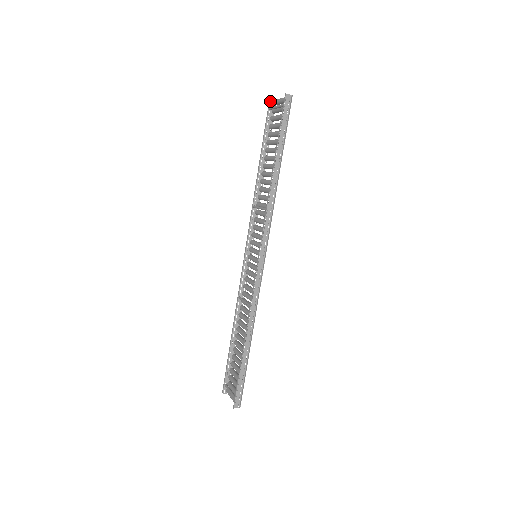
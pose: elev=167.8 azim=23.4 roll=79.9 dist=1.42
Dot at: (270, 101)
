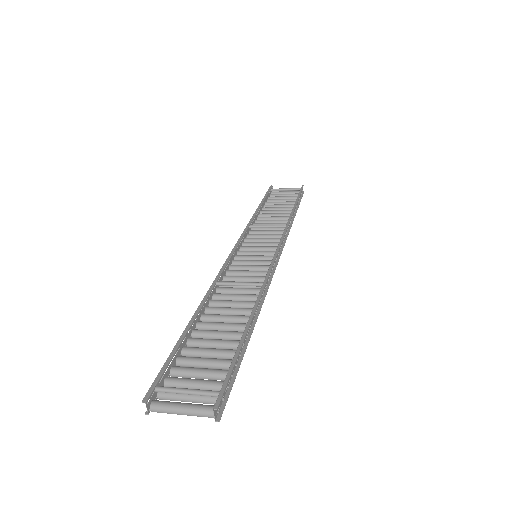
Dot at: (272, 187)
